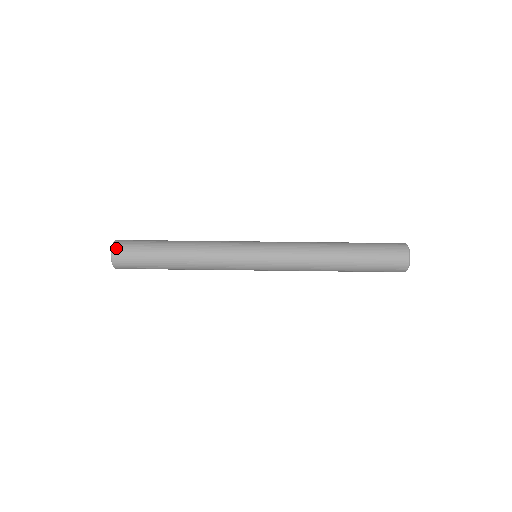
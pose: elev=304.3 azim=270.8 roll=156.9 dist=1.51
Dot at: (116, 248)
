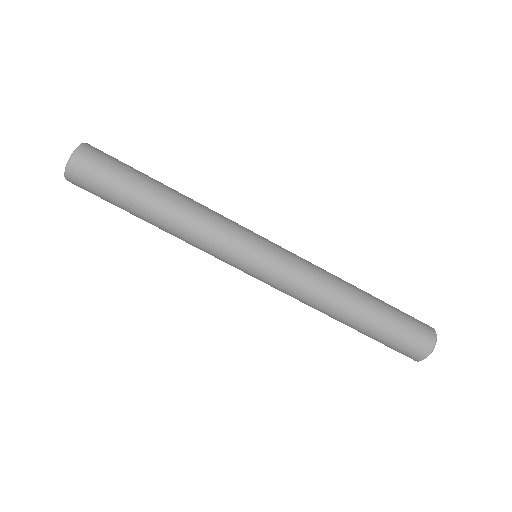
Dot at: (71, 175)
